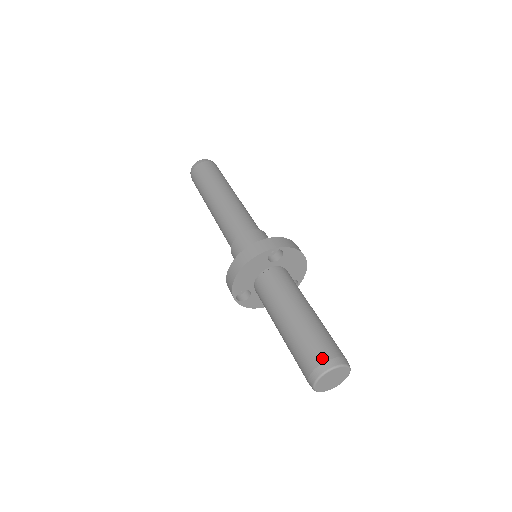
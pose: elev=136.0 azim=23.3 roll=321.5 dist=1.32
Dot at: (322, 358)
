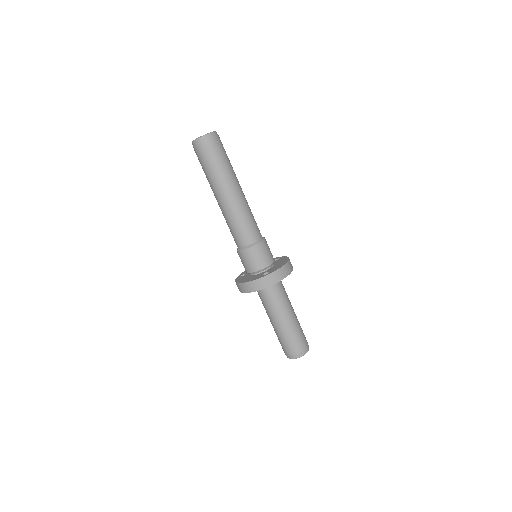
Dot at: (293, 353)
